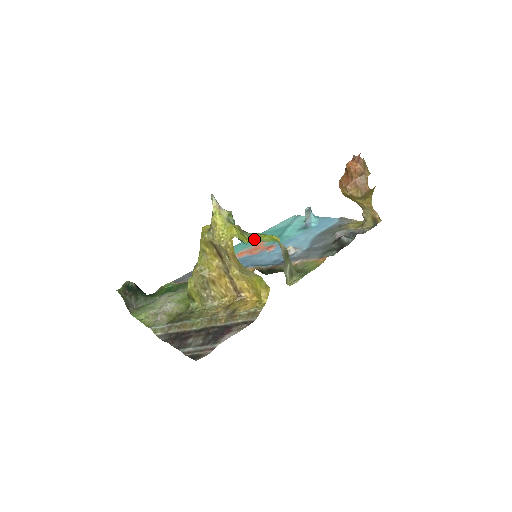
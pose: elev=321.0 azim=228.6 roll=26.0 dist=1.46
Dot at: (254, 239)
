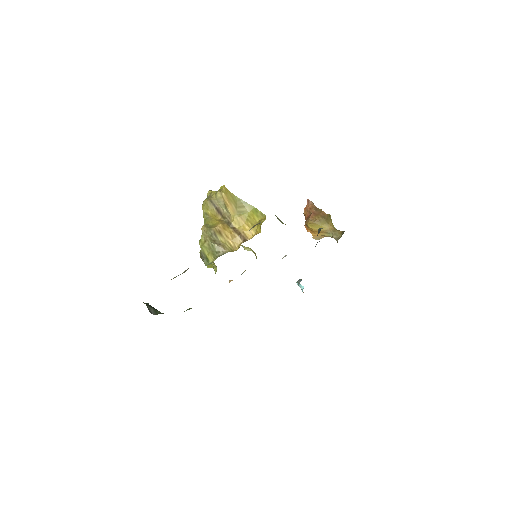
Dot at: occluded
